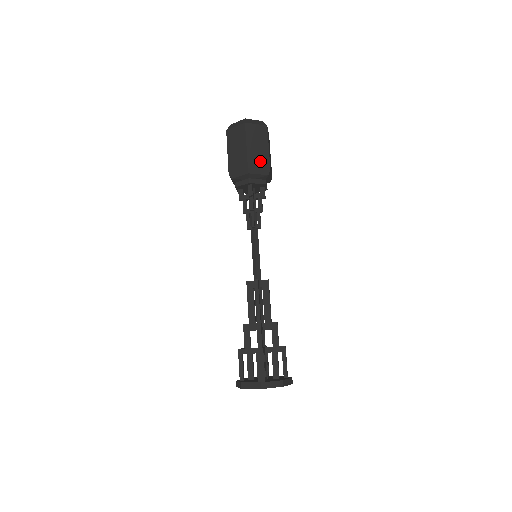
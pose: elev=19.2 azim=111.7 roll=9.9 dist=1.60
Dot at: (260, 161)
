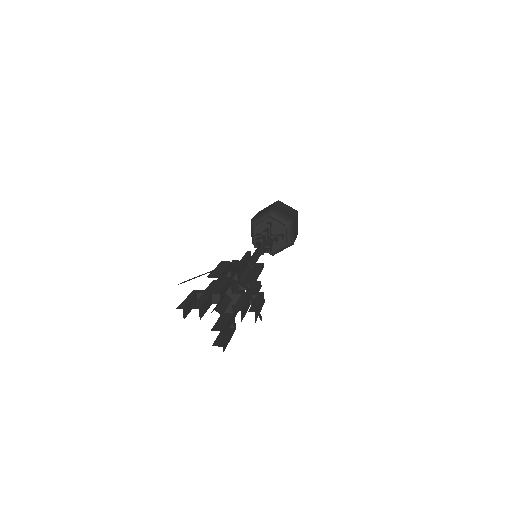
Dot at: (285, 213)
